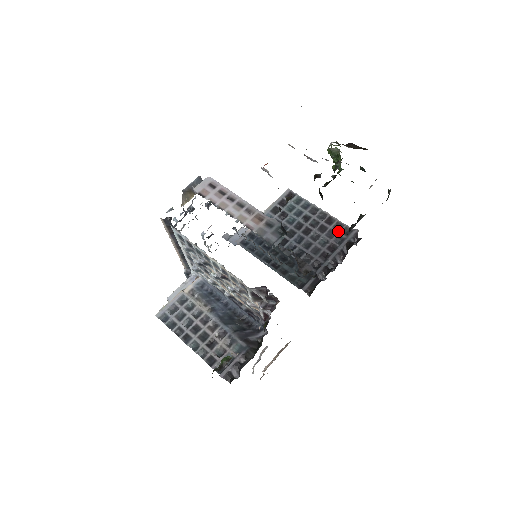
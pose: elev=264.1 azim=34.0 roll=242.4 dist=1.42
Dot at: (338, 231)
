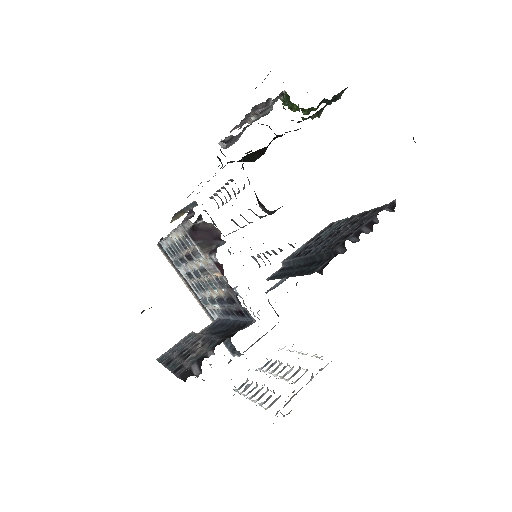
Dot at: (372, 214)
